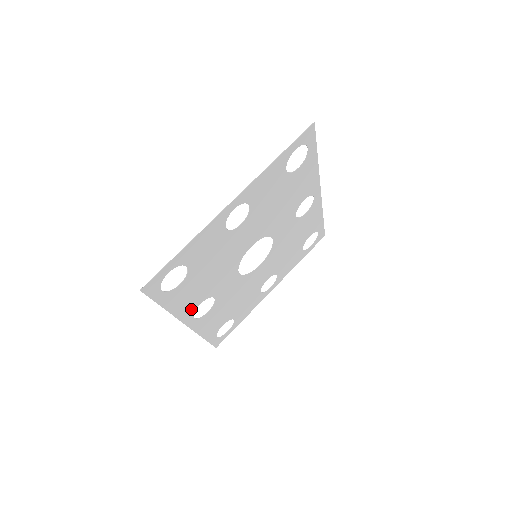
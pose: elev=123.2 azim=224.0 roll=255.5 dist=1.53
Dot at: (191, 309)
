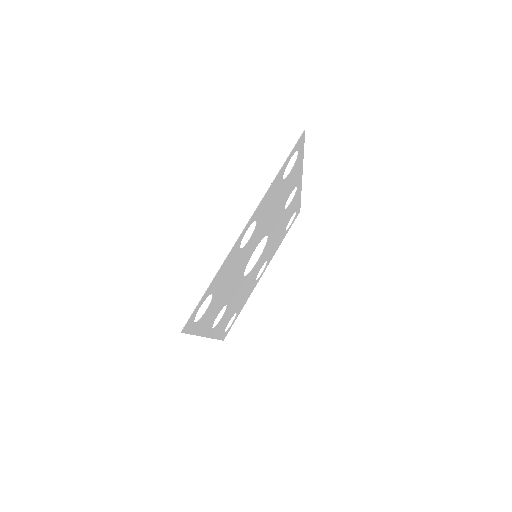
Dot at: (211, 323)
